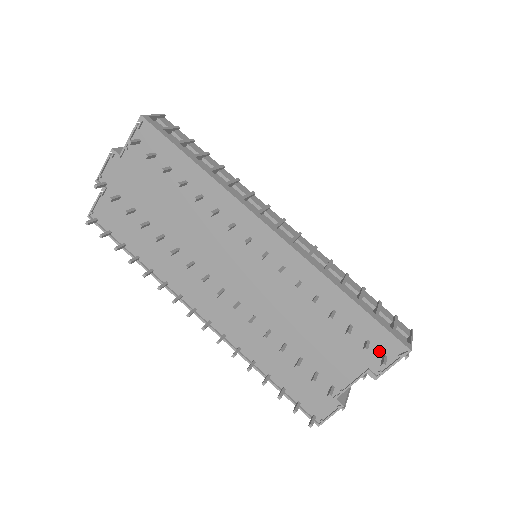
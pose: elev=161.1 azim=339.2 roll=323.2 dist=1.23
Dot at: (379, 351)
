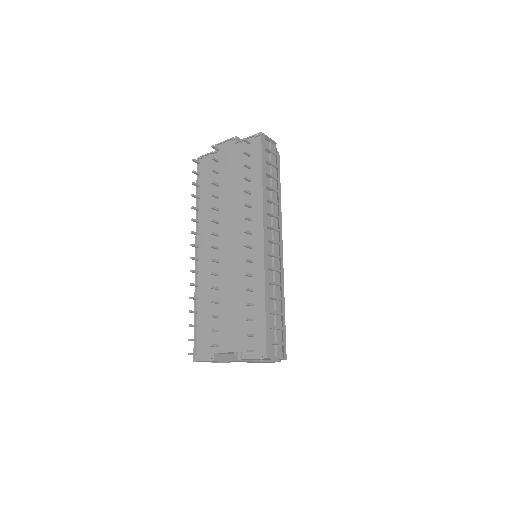
Dot at: (254, 345)
